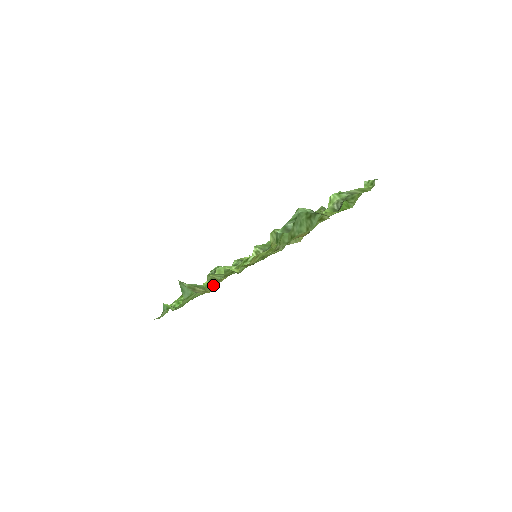
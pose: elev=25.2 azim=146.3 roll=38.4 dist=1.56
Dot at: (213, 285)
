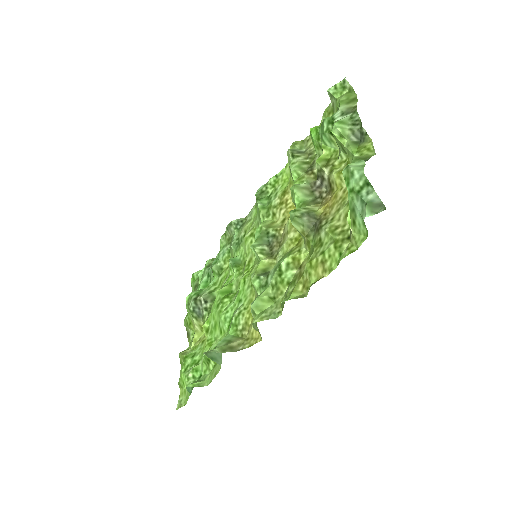
Dot at: occluded
